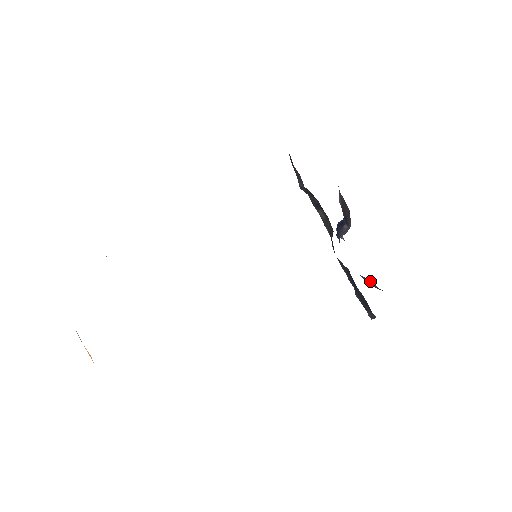
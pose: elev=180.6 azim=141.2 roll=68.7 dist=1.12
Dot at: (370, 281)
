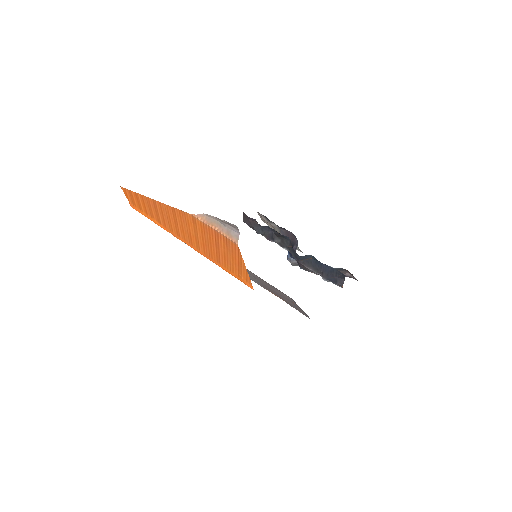
Dot at: occluded
